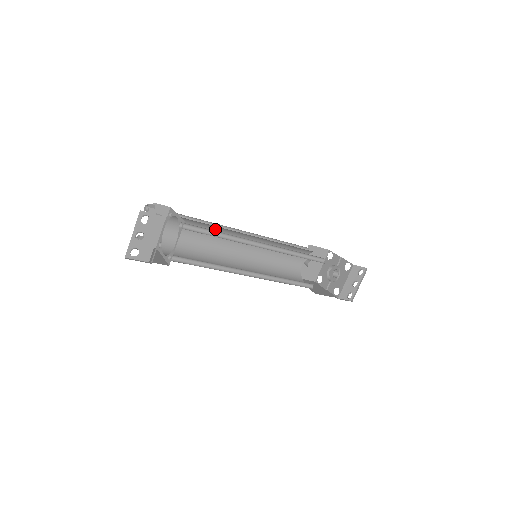
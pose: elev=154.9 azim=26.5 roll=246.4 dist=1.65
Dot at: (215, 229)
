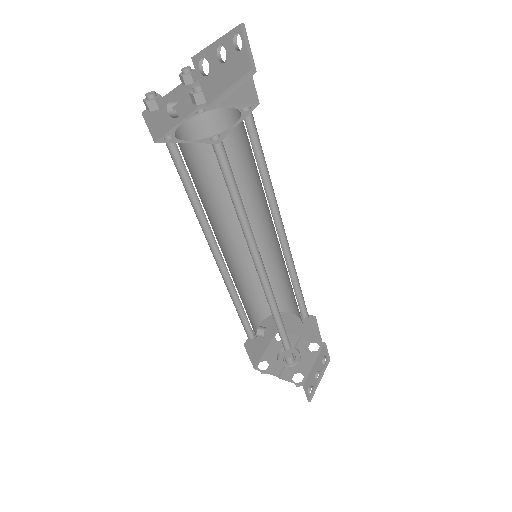
Dot at: occluded
